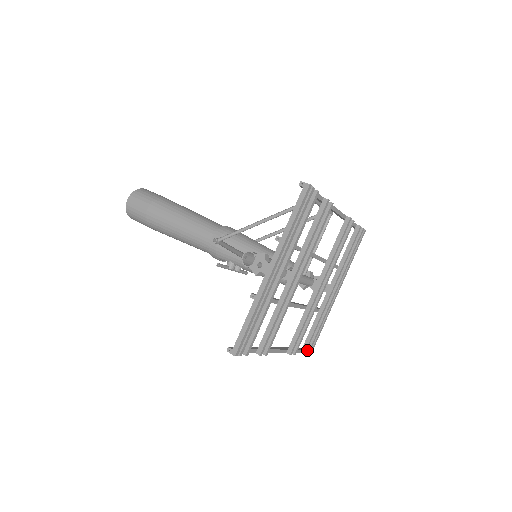
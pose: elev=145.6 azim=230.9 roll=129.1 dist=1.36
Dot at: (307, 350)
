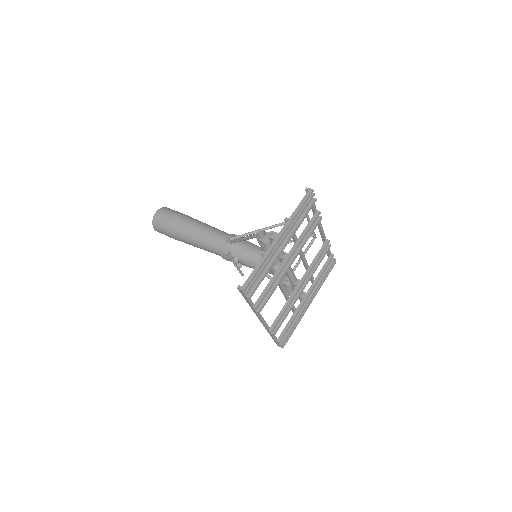
Dot at: (281, 342)
